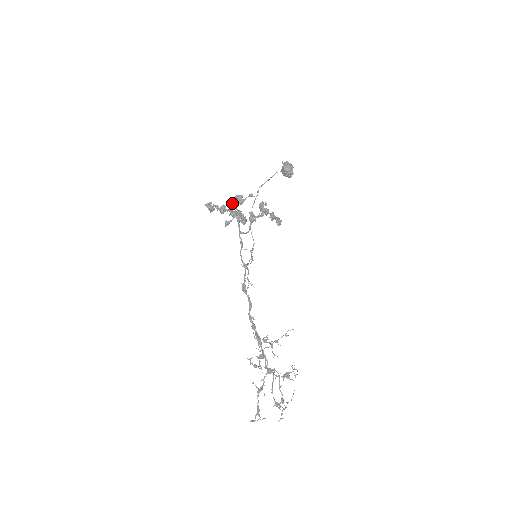
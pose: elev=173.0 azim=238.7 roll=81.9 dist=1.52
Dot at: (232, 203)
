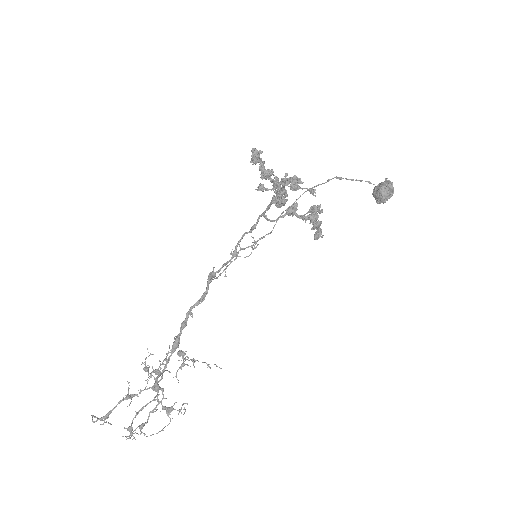
Dot at: (284, 176)
